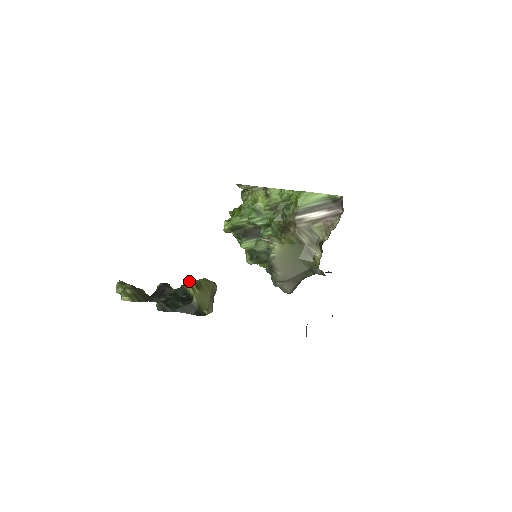
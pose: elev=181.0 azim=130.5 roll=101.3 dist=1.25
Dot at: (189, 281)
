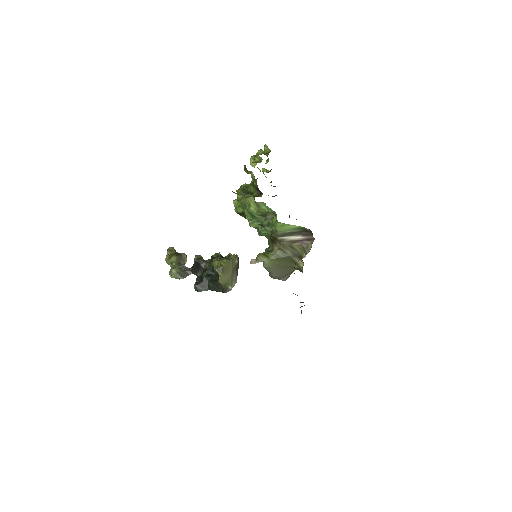
Dot at: (214, 262)
